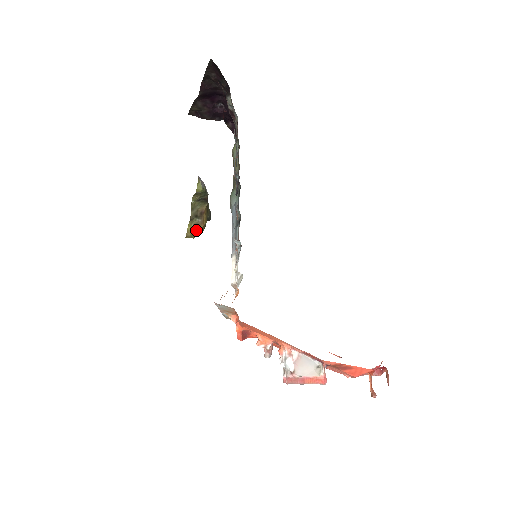
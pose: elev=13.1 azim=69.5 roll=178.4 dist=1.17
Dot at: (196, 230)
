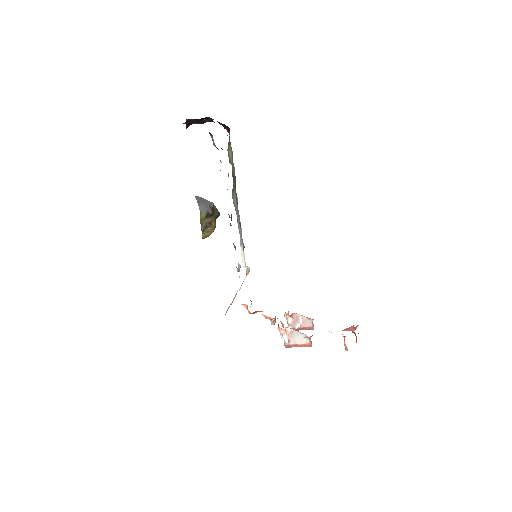
Dot at: occluded
